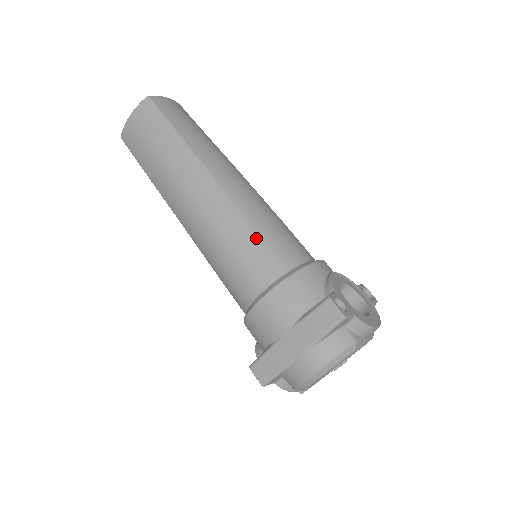
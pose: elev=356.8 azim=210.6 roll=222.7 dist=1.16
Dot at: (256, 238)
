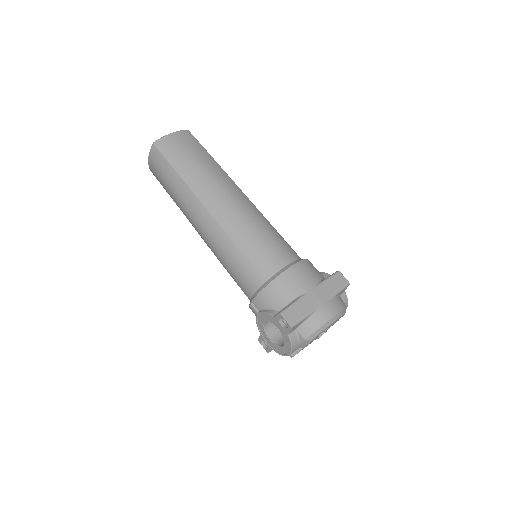
Dot at: (278, 234)
